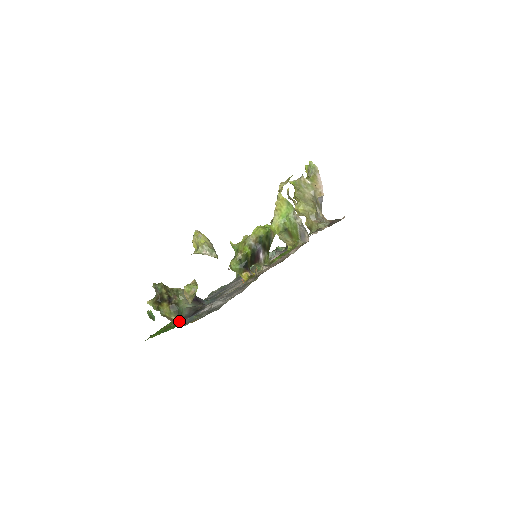
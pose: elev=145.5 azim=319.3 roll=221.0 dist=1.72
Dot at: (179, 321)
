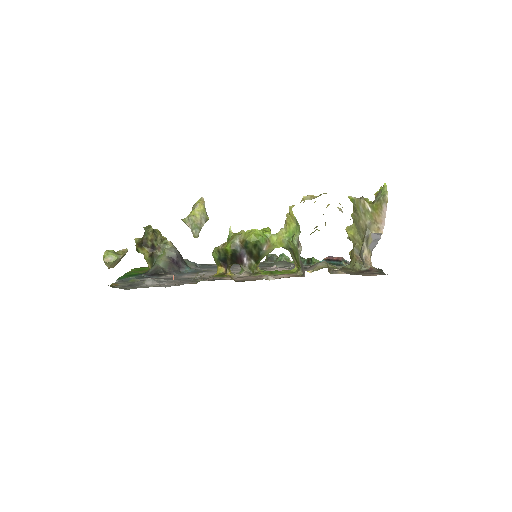
Dot at: occluded
